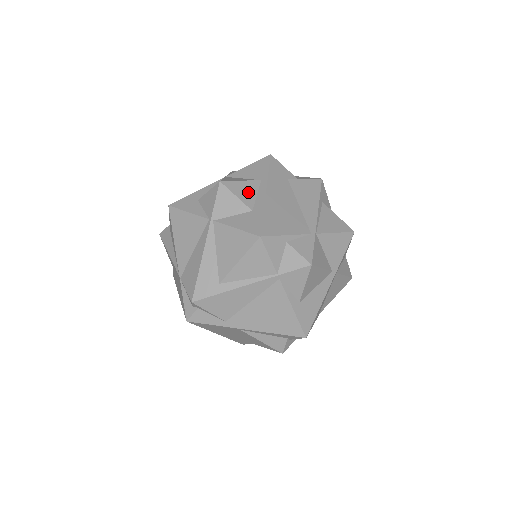
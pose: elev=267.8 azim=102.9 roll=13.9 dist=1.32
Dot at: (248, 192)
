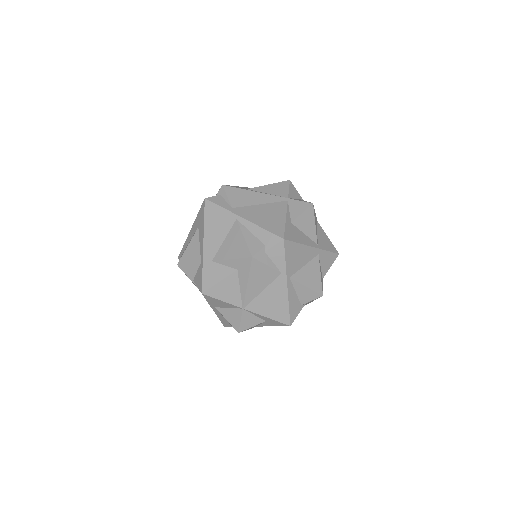
Dot at: occluded
